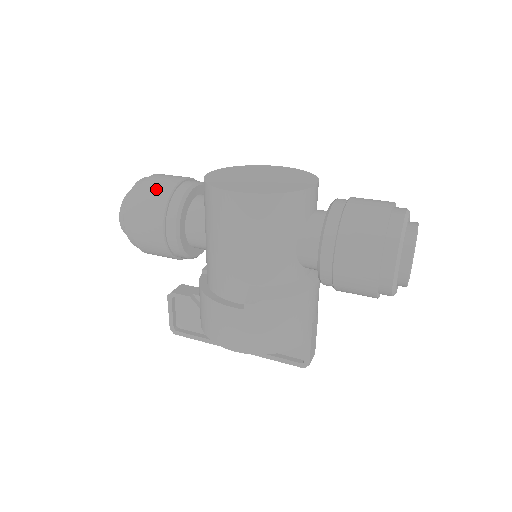
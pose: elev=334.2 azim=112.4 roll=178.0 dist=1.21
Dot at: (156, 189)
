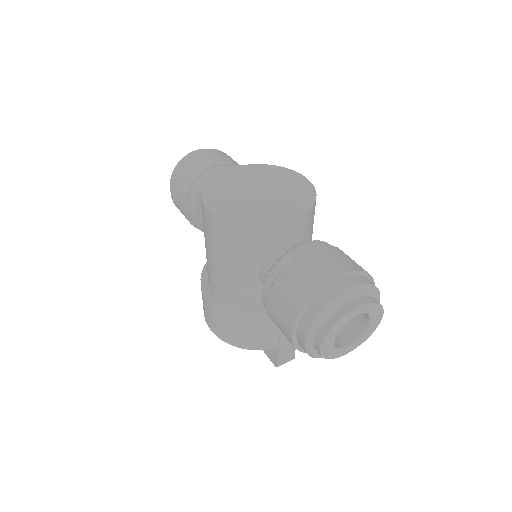
Dot at: (190, 168)
